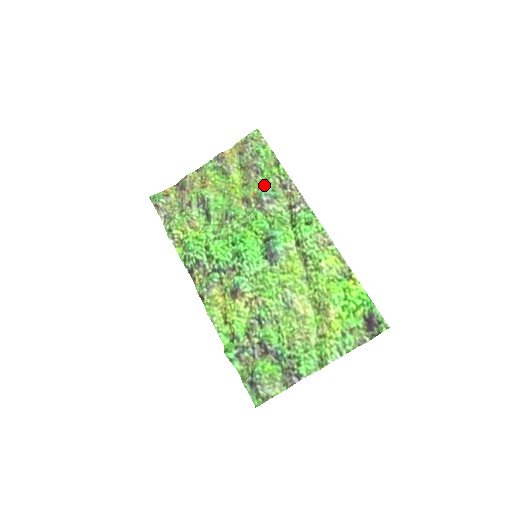
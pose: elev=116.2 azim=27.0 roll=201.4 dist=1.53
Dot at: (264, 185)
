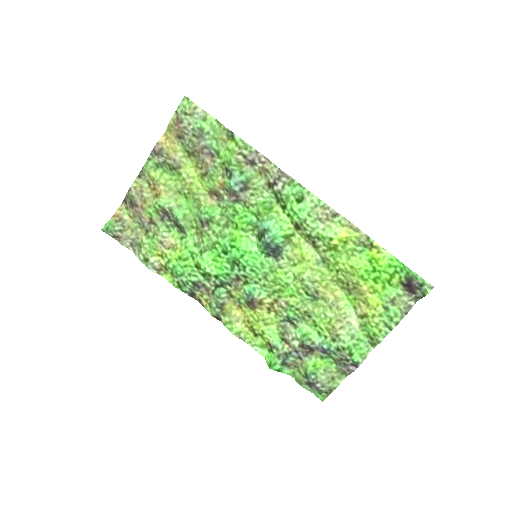
Dot at: (228, 171)
